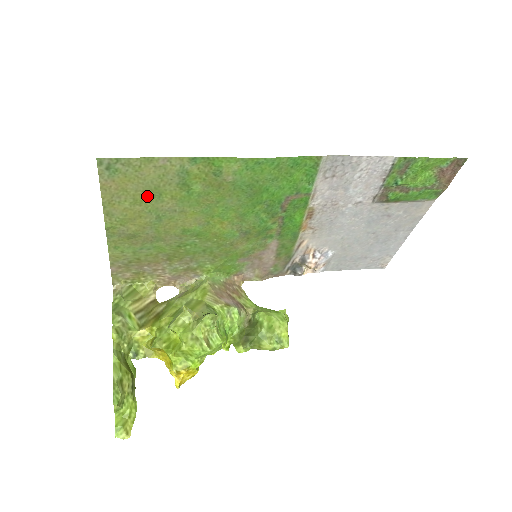
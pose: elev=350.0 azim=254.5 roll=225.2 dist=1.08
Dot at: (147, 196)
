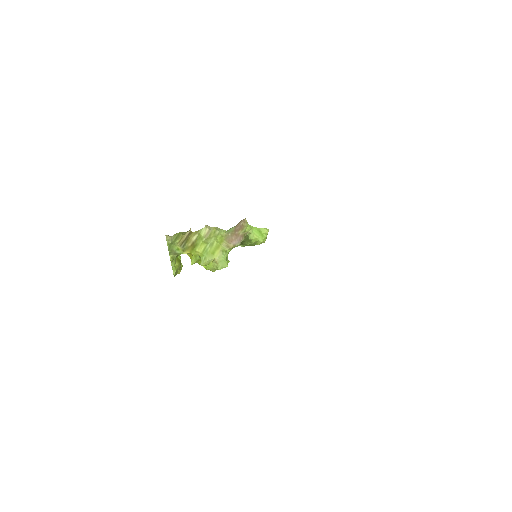
Dot at: occluded
